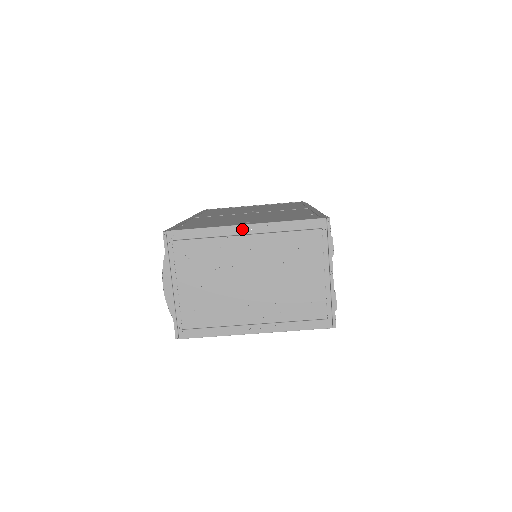
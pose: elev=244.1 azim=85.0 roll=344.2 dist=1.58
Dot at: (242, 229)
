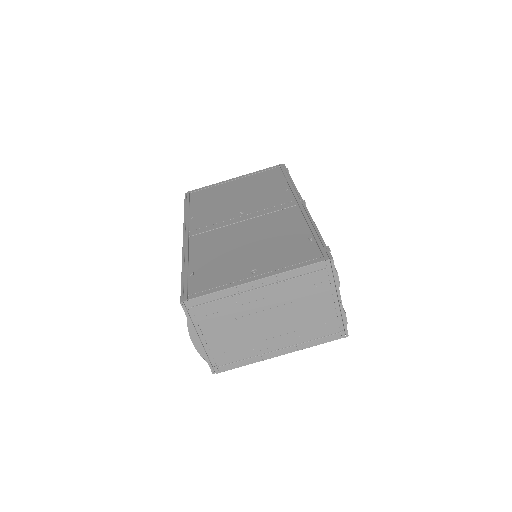
Dot at: (253, 285)
